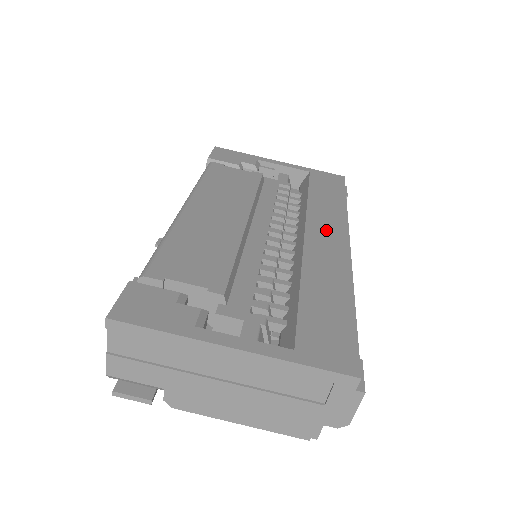
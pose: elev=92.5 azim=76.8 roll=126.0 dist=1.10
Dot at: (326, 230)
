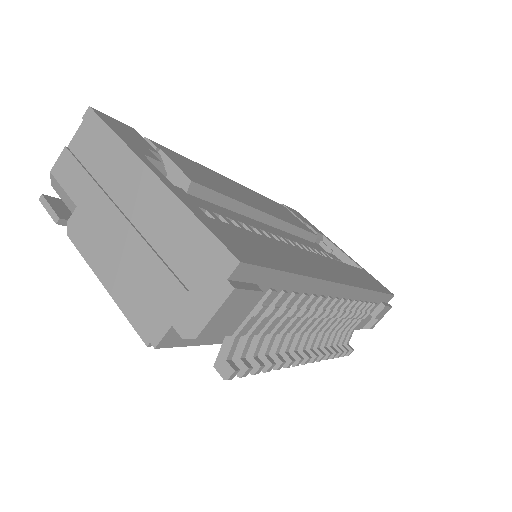
Dot at: (334, 268)
